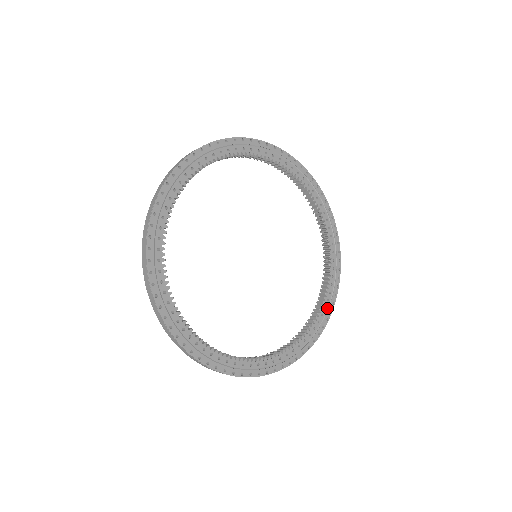
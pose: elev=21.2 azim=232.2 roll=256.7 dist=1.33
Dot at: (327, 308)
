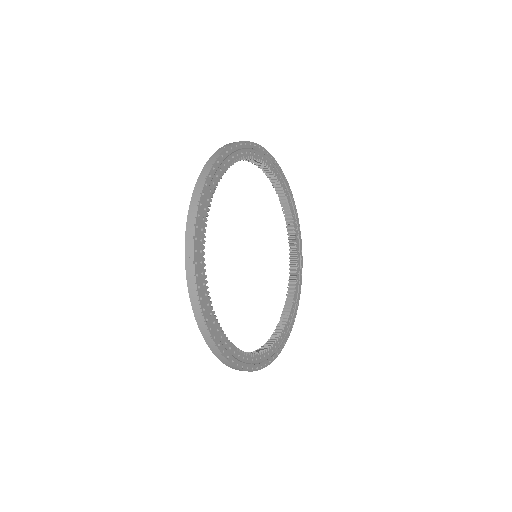
Dot at: (299, 280)
